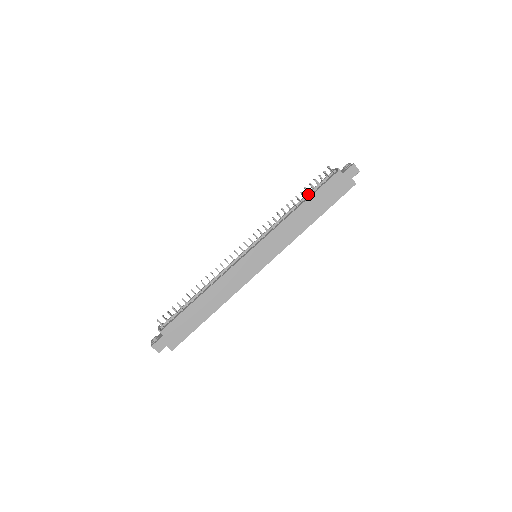
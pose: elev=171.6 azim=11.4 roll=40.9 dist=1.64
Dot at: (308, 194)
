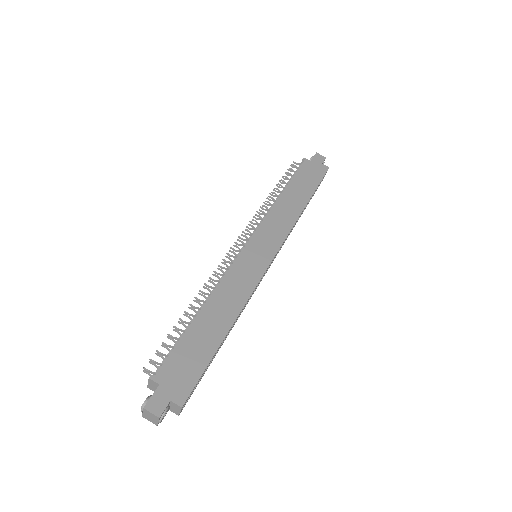
Dot at: occluded
